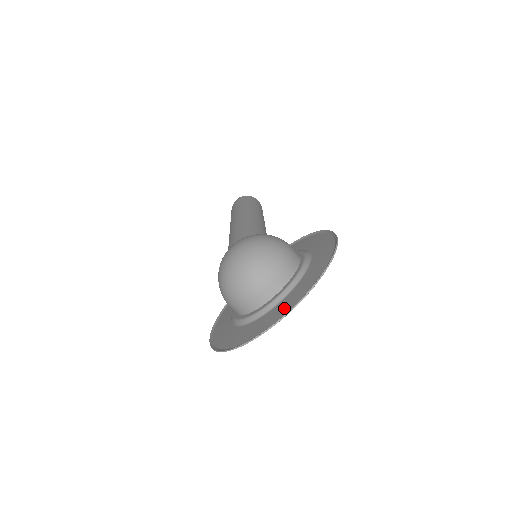
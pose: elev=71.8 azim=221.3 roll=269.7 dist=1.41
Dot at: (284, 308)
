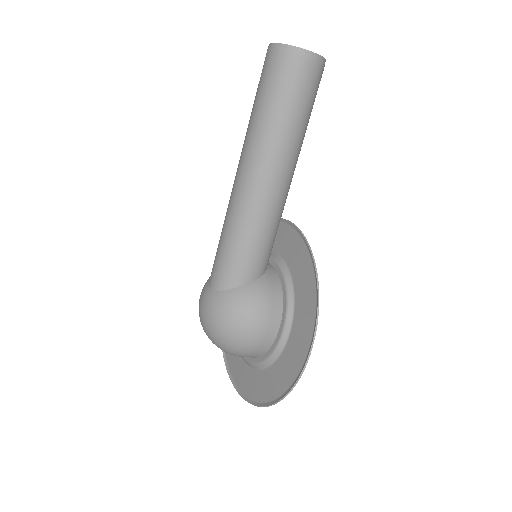
Dot at: (244, 382)
